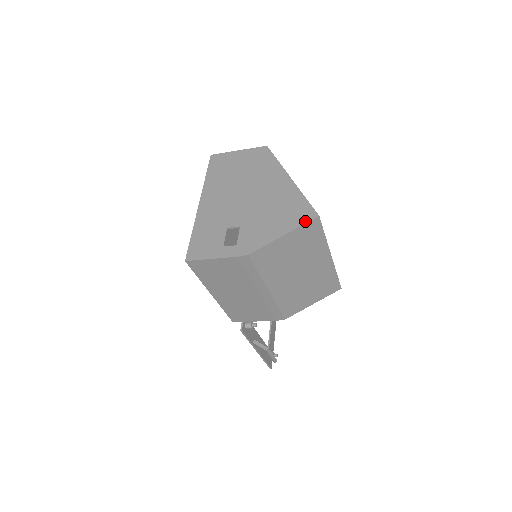
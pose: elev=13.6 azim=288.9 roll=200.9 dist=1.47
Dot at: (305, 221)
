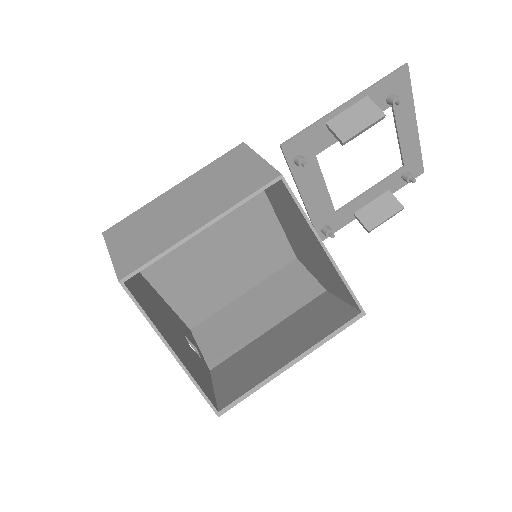
Dot at: occluded
